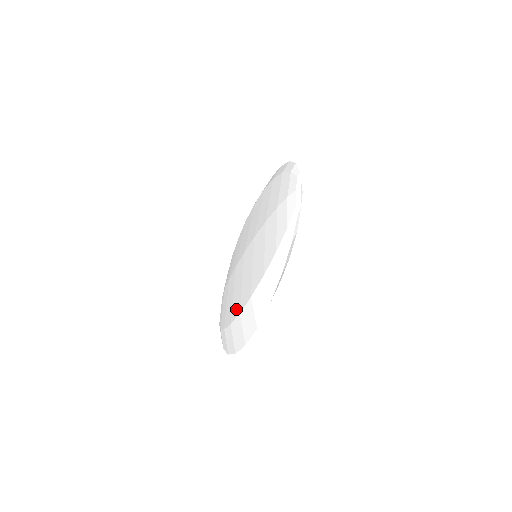
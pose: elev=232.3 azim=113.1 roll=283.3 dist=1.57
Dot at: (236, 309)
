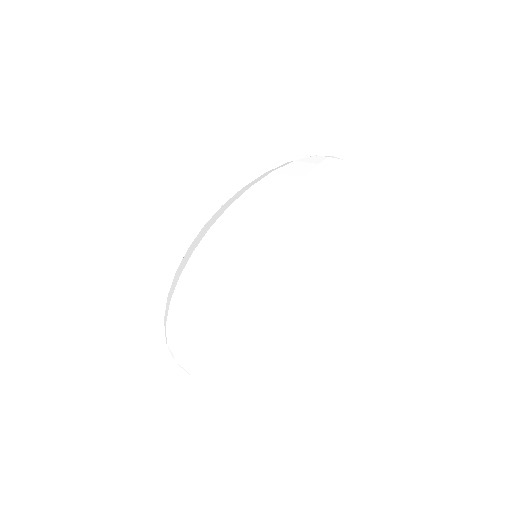
Dot at: (283, 288)
